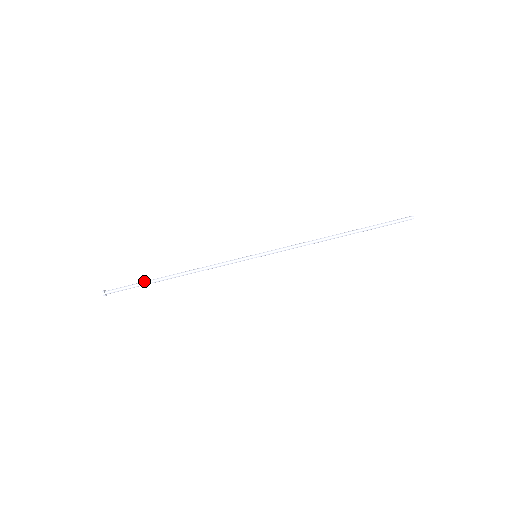
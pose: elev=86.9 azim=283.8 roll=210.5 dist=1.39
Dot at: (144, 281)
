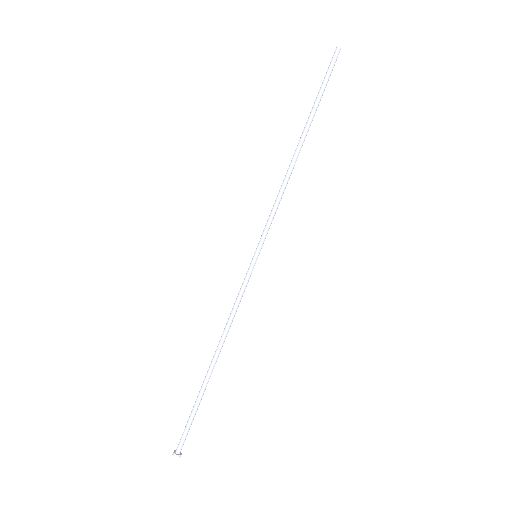
Dot at: (196, 402)
